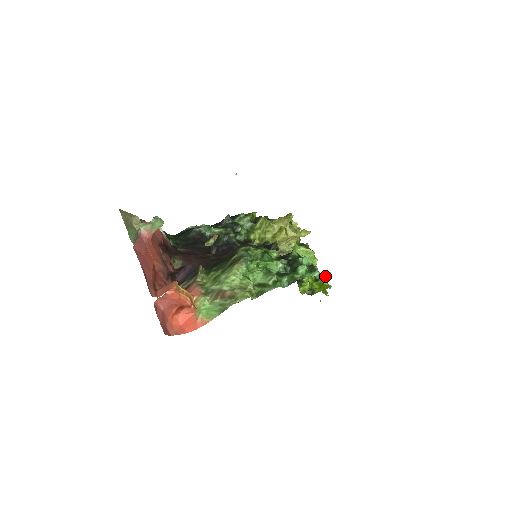
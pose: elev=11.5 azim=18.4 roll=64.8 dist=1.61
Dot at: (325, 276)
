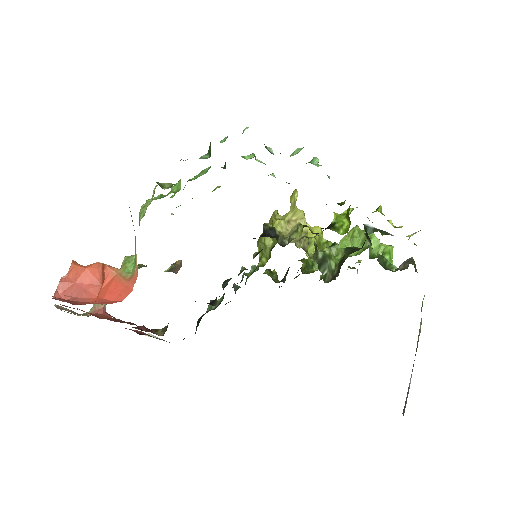
Dot at: (296, 152)
